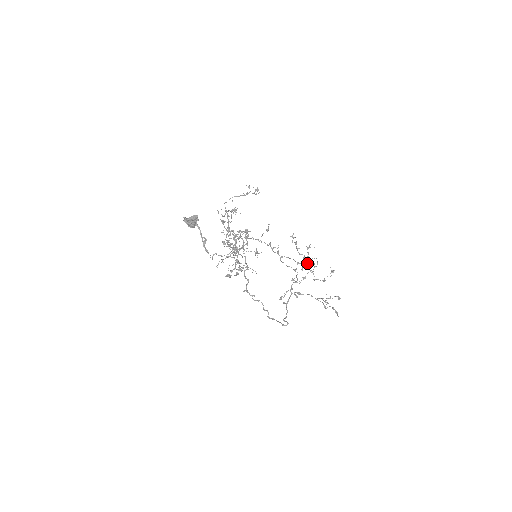
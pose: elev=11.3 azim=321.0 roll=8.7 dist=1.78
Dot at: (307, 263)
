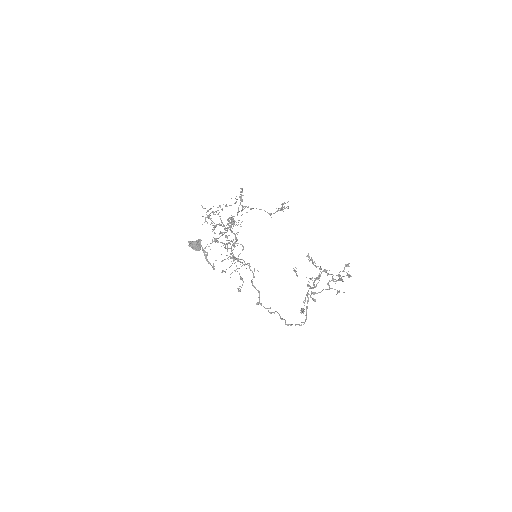
Dot at: (278, 210)
